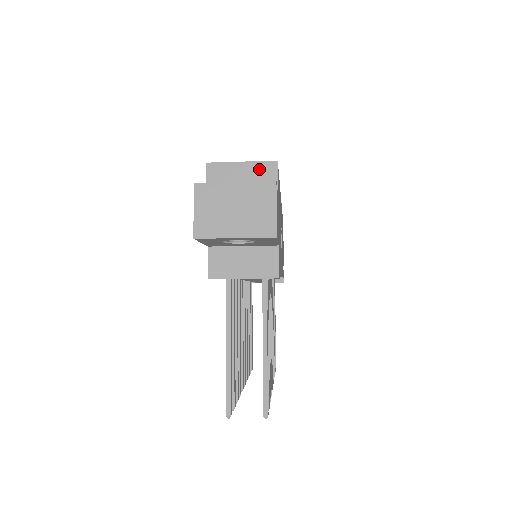
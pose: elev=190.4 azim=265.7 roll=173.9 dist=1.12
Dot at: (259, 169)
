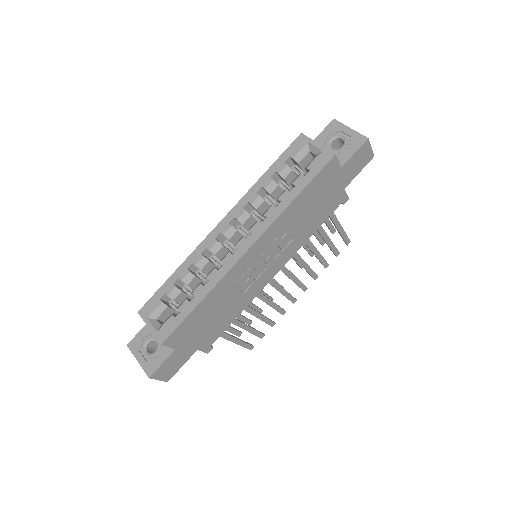
Dot at: (158, 337)
